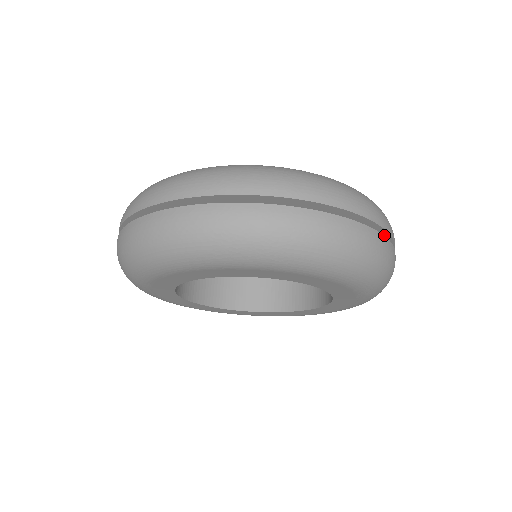
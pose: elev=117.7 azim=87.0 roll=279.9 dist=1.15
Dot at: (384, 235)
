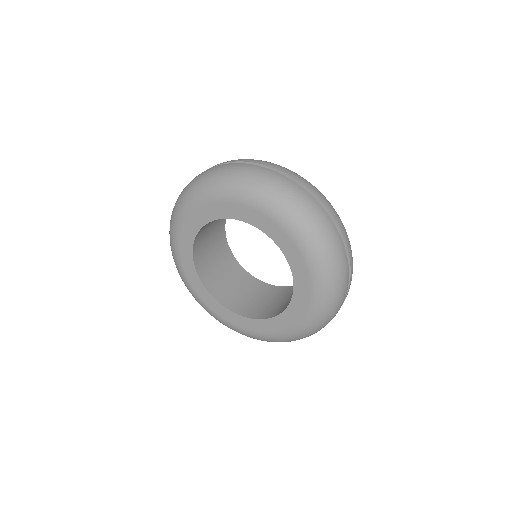
Dot at: occluded
